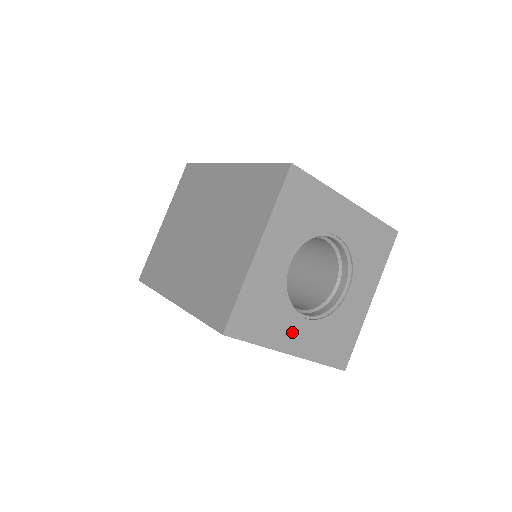
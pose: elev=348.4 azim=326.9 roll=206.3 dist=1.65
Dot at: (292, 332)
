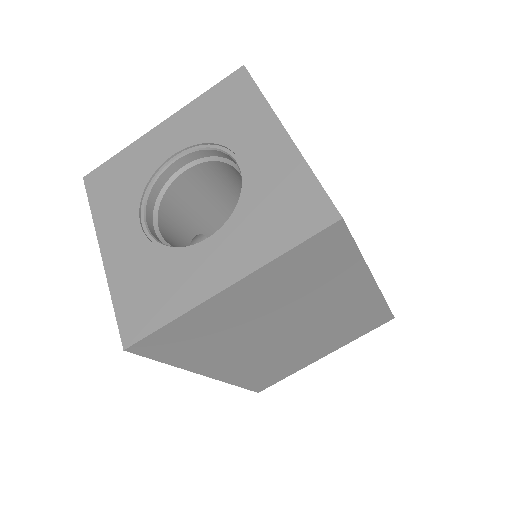
Dot at: (121, 229)
